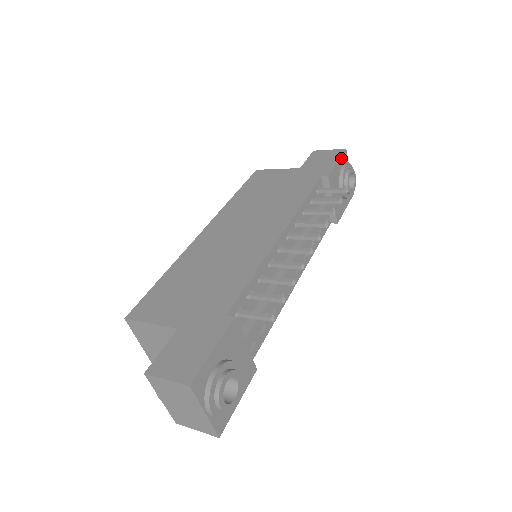
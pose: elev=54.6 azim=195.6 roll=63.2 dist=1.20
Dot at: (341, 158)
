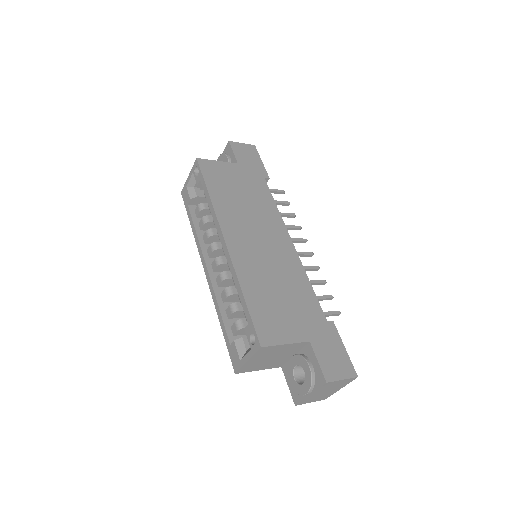
Dot at: (258, 156)
